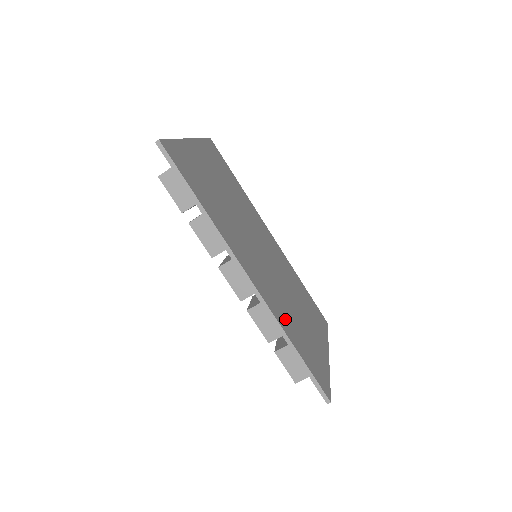
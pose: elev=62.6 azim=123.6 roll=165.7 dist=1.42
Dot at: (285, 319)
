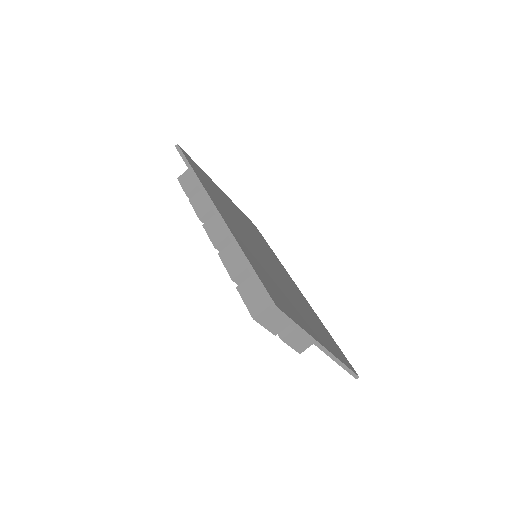
Dot at: (250, 254)
